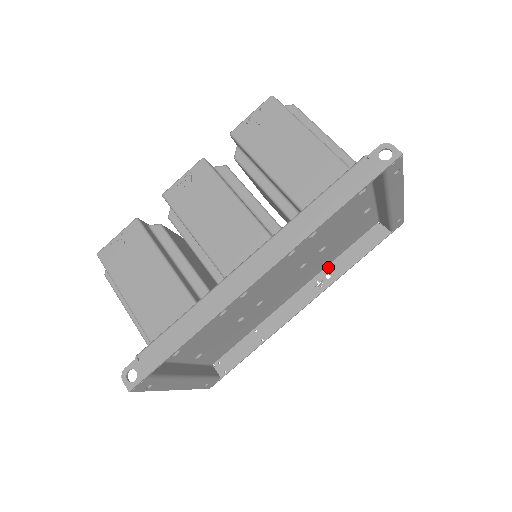
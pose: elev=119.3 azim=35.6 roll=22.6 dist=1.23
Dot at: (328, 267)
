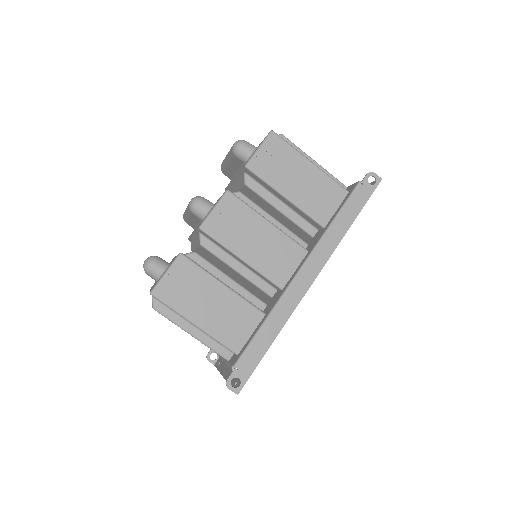
Dot at: occluded
